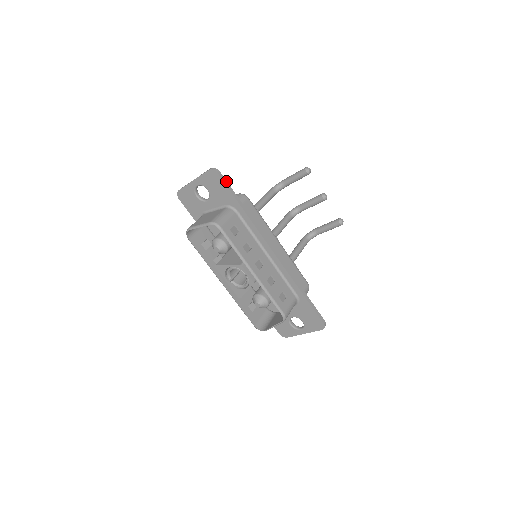
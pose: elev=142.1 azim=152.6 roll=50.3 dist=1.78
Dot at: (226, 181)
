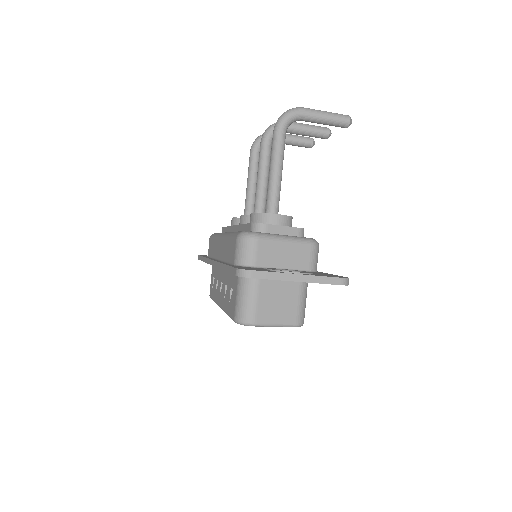
Dot at: occluded
